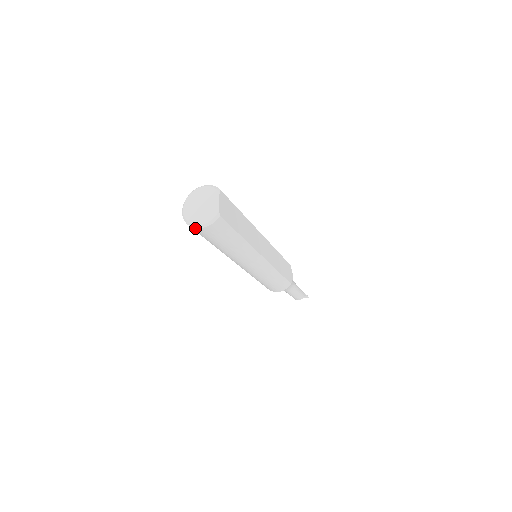
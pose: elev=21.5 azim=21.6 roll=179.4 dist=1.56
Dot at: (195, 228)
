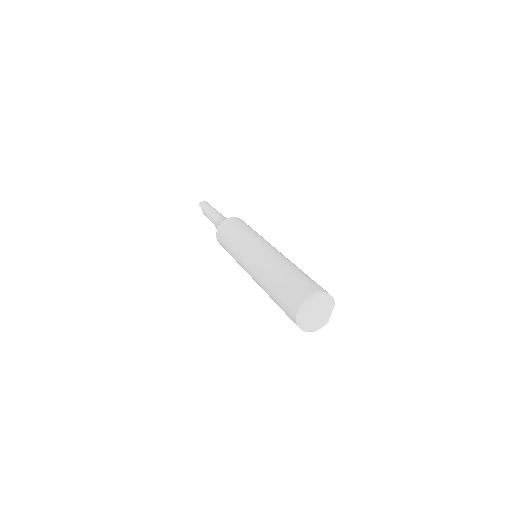
Dot at: (302, 330)
